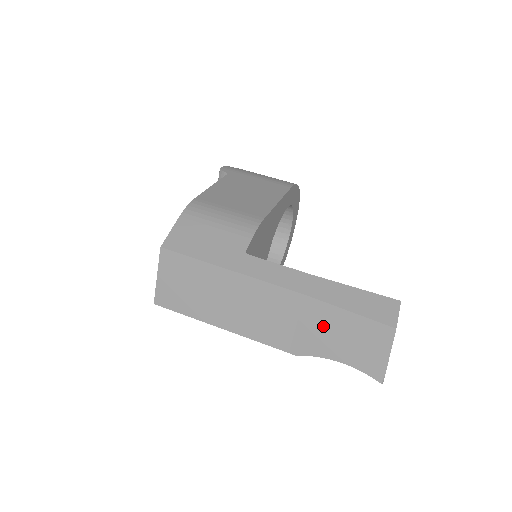
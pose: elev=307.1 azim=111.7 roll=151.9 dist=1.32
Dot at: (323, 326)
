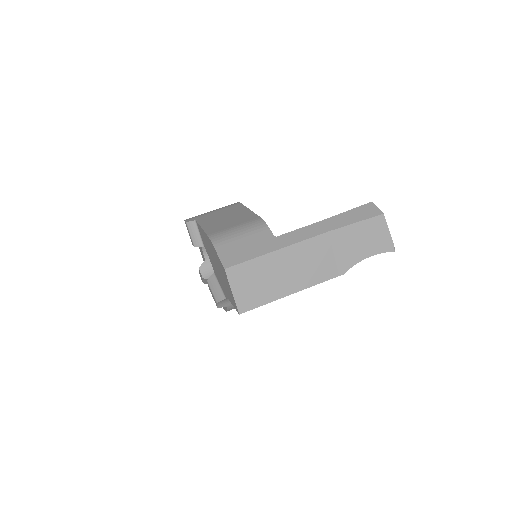
Dot at: (348, 243)
